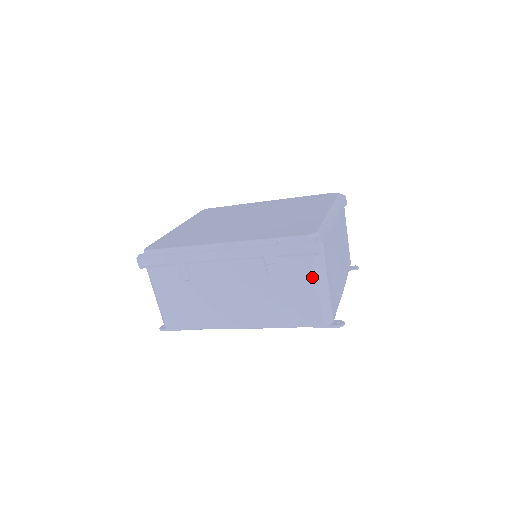
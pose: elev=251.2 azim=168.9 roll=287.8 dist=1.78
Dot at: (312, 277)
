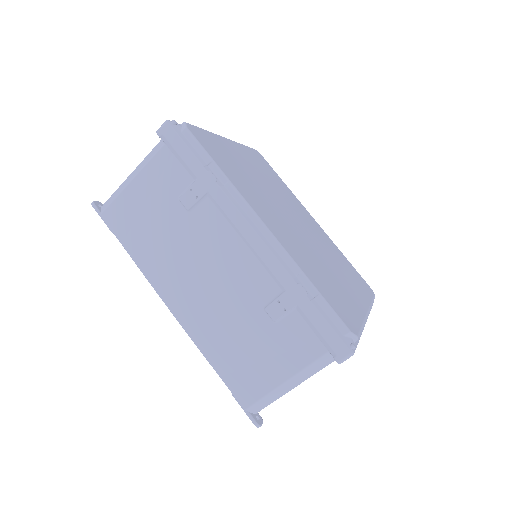
Dot at: (299, 364)
